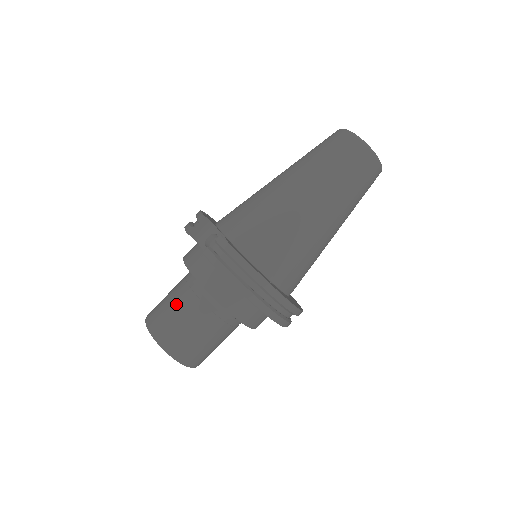
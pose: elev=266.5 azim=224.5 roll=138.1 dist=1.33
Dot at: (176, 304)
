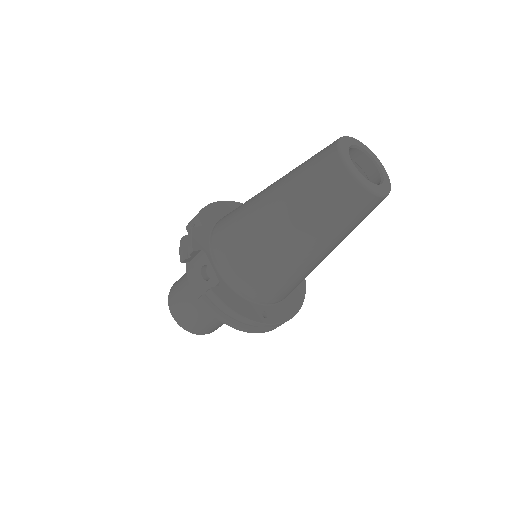
Dot at: (189, 304)
